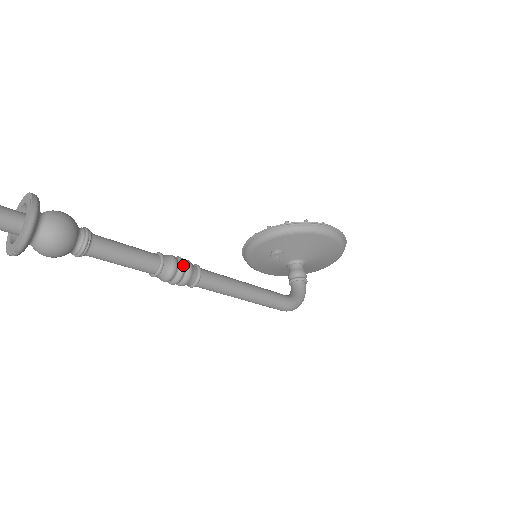
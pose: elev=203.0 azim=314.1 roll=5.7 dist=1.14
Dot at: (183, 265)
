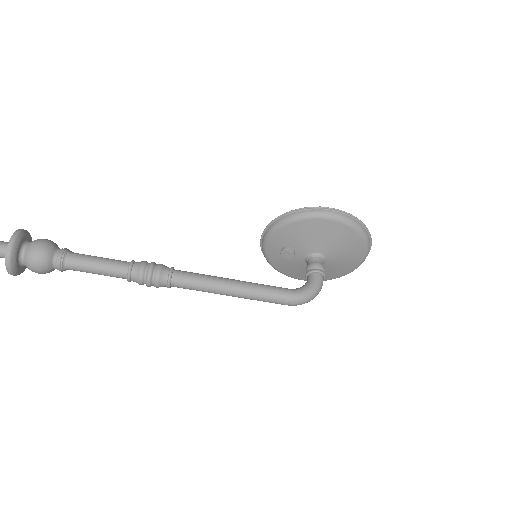
Dot at: (150, 267)
